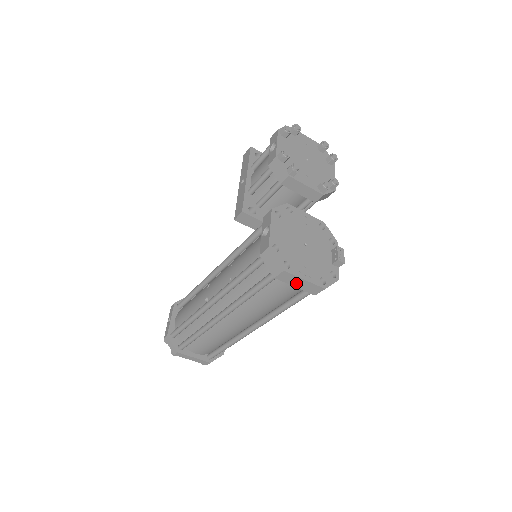
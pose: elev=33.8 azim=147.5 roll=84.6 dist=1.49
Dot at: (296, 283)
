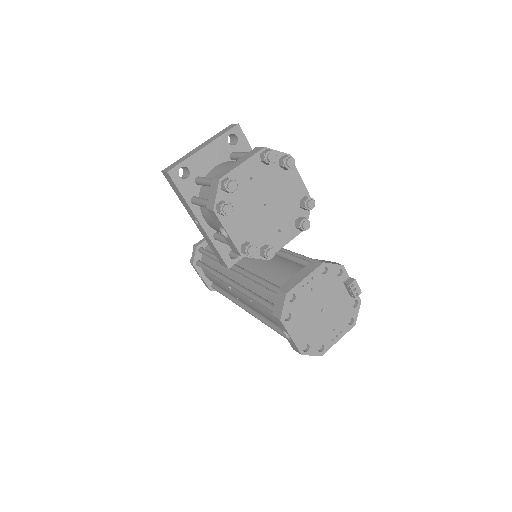
Dot at: occluded
